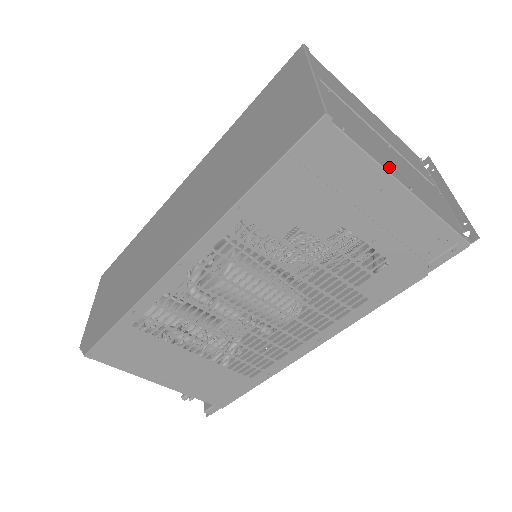
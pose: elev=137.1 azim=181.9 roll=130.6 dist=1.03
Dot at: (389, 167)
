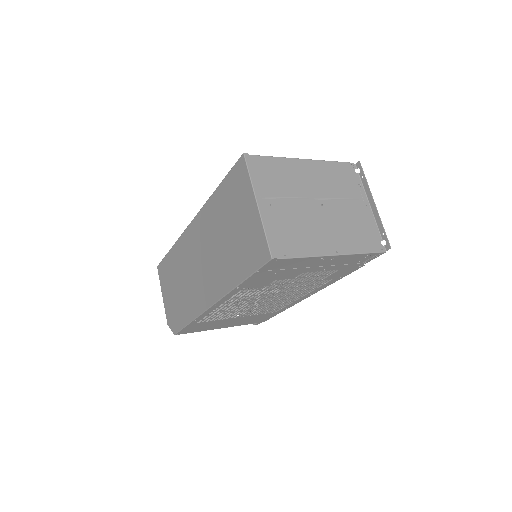
Dot at: (320, 247)
